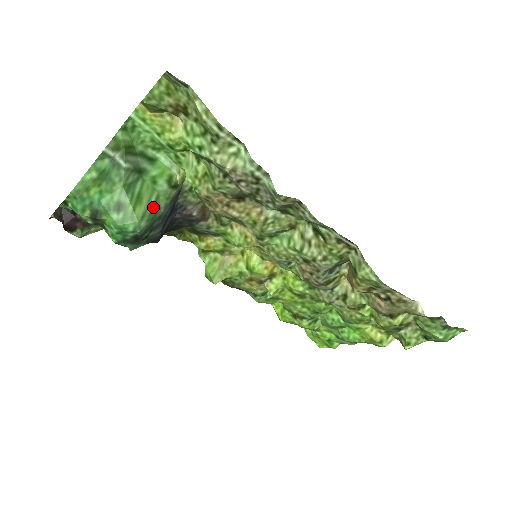
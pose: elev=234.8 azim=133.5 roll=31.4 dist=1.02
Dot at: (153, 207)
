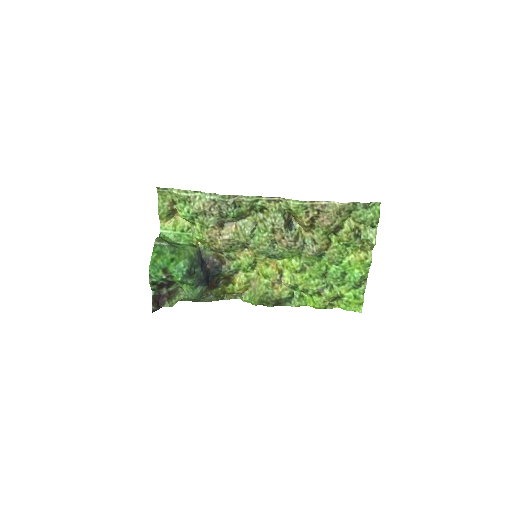
Dot at: (188, 255)
